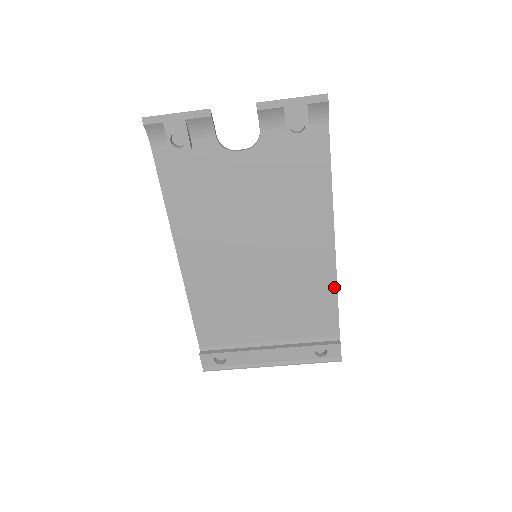
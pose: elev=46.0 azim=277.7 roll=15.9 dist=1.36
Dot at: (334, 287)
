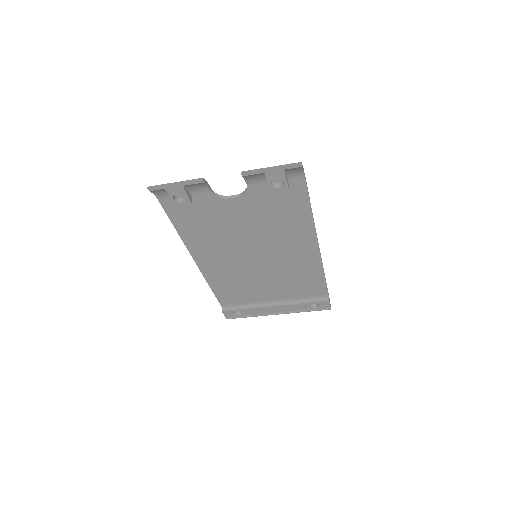
Dot at: (321, 270)
